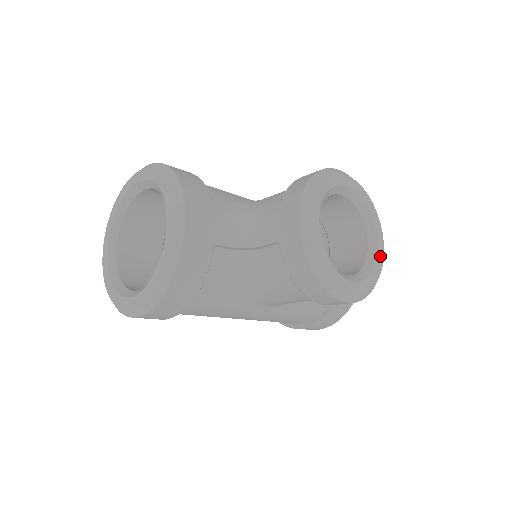
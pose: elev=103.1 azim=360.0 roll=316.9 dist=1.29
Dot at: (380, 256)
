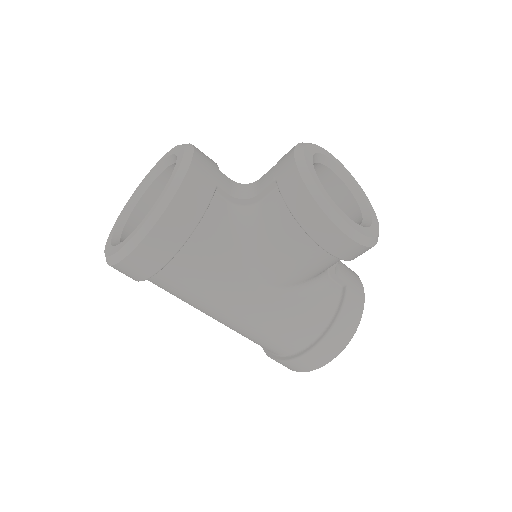
Dot at: (375, 225)
